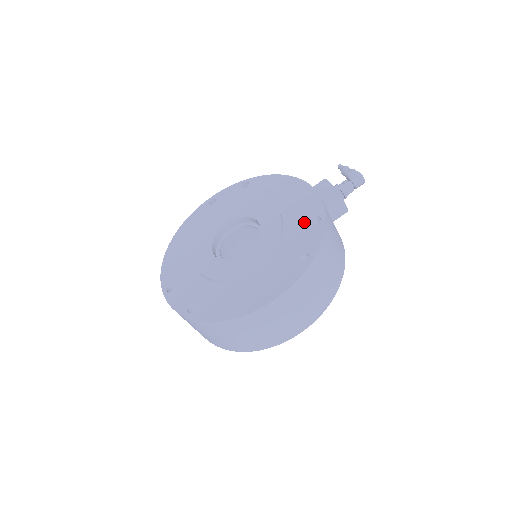
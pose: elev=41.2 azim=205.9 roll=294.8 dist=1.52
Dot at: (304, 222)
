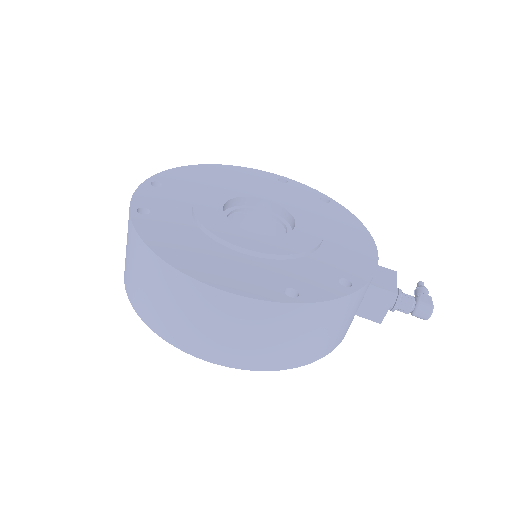
Dot at: (333, 271)
